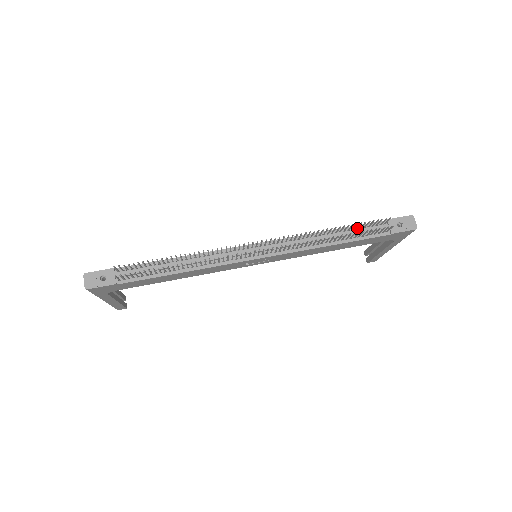
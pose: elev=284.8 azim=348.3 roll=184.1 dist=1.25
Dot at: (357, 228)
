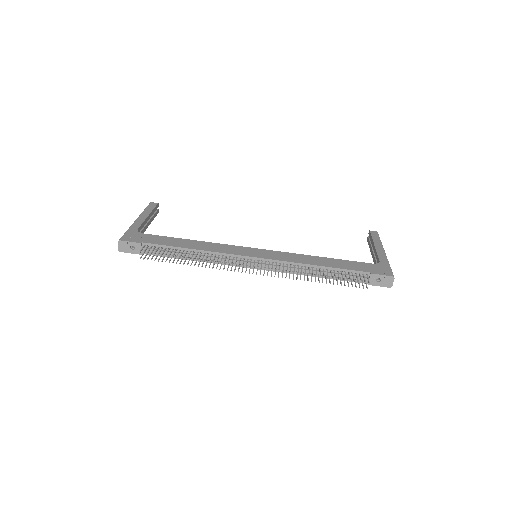
Dot at: (342, 273)
